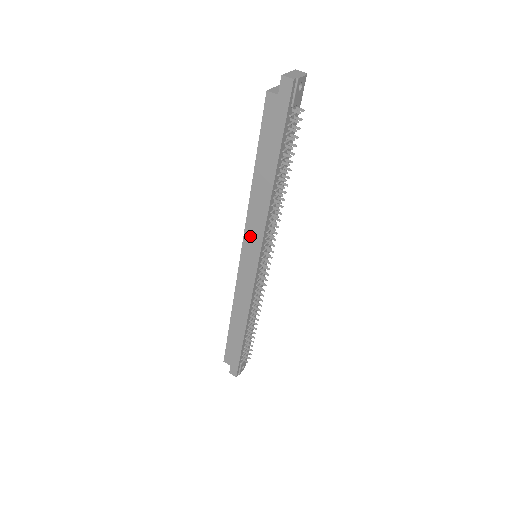
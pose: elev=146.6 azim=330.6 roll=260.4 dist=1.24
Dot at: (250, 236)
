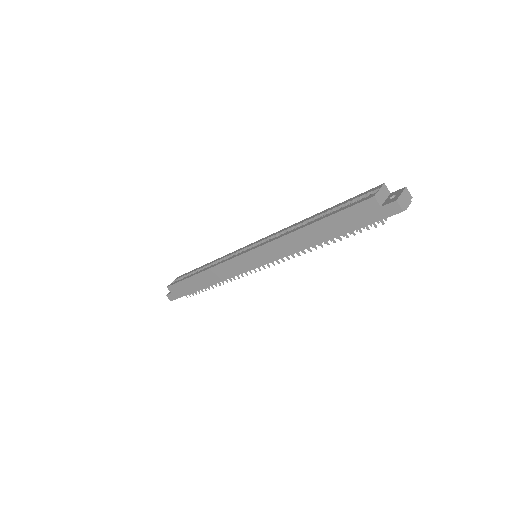
Dot at: (266, 251)
